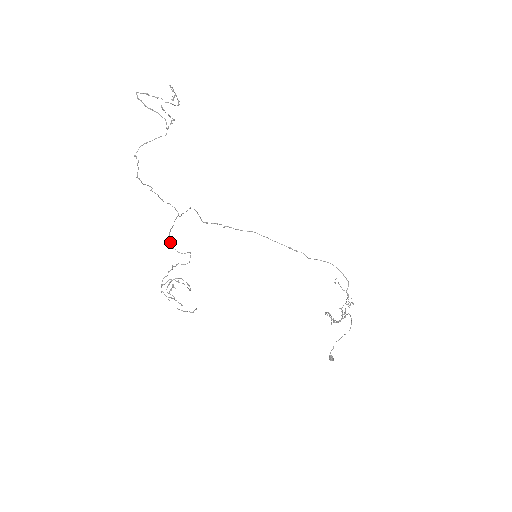
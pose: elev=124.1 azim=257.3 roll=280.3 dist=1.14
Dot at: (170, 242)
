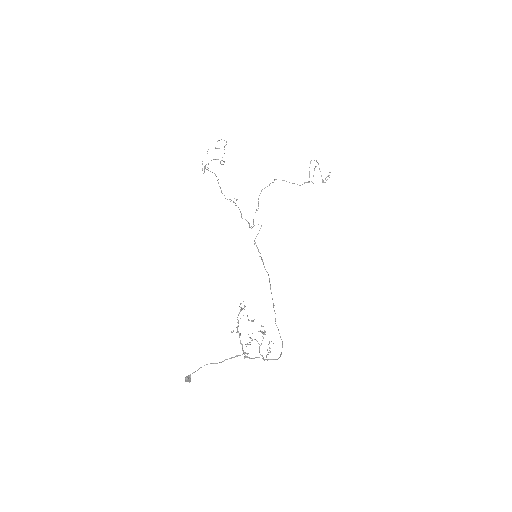
Dot at: occluded
